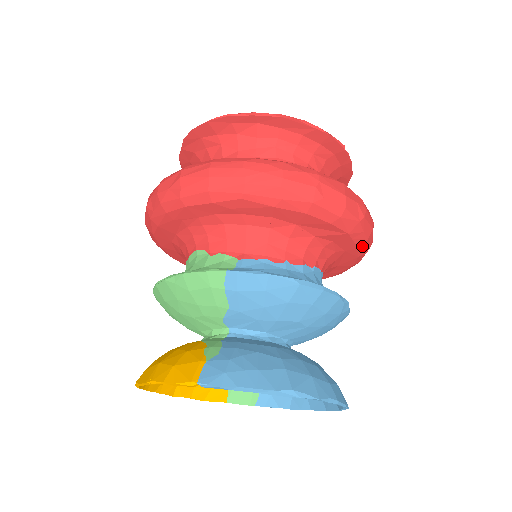
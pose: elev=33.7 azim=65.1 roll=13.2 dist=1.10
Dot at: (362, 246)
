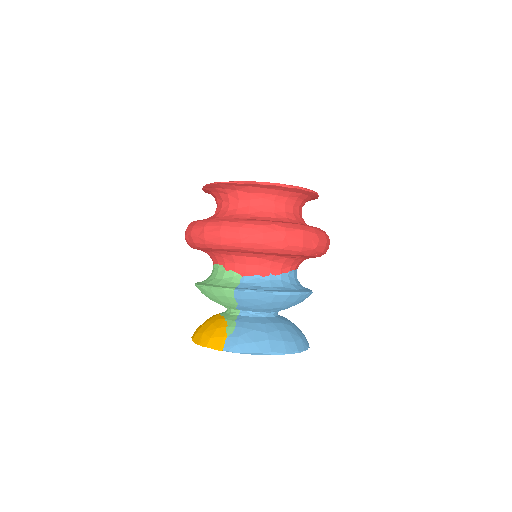
Dot at: (320, 255)
